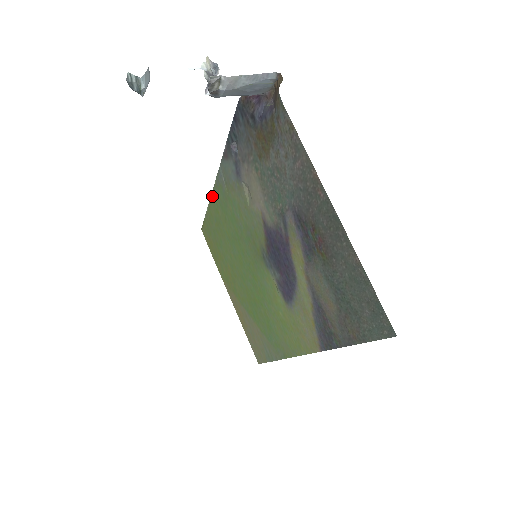
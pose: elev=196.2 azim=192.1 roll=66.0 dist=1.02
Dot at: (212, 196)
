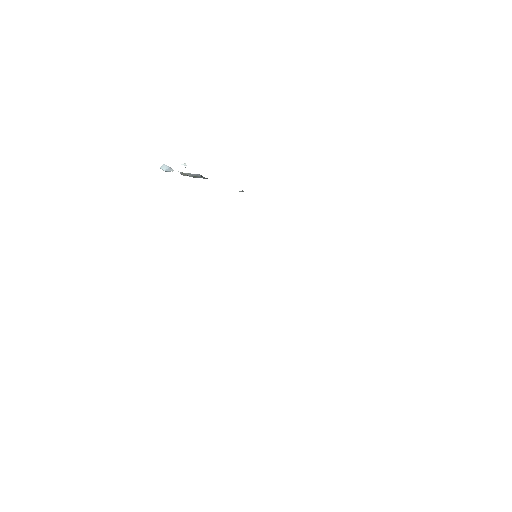
Dot at: occluded
